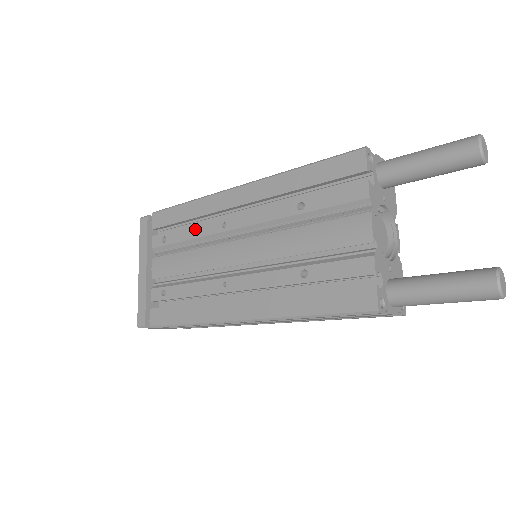
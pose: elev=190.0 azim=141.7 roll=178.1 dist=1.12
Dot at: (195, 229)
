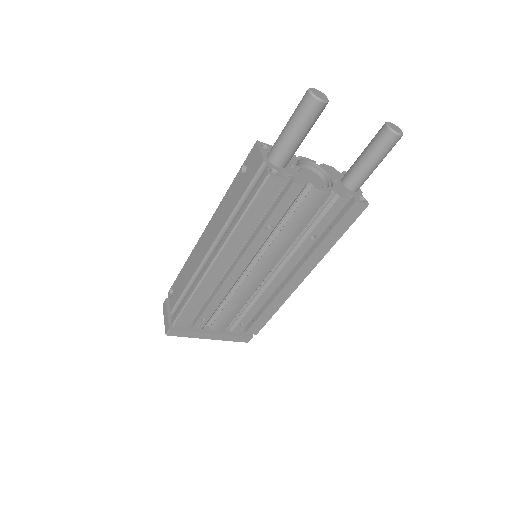
Dot at: (217, 298)
